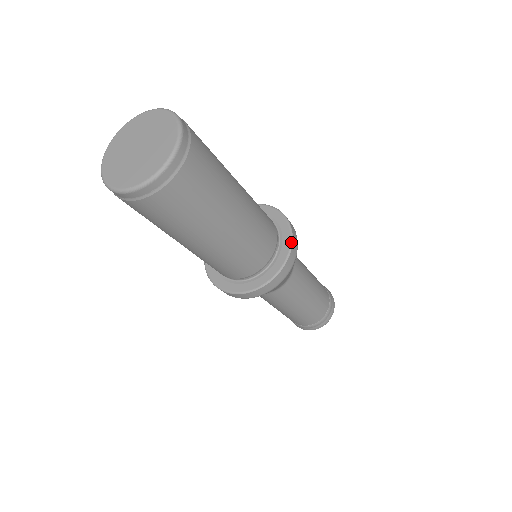
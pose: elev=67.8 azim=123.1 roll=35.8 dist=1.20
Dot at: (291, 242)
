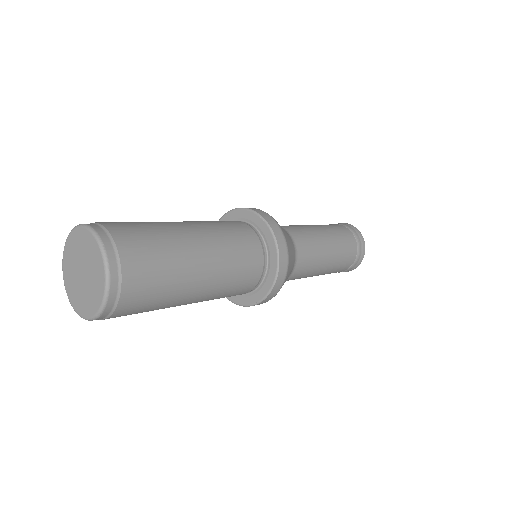
Dot at: (277, 271)
